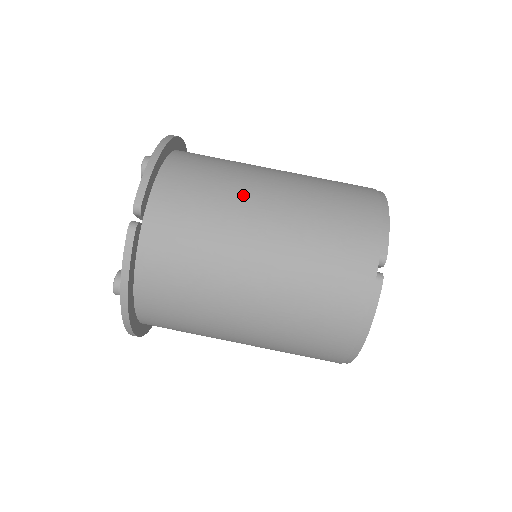
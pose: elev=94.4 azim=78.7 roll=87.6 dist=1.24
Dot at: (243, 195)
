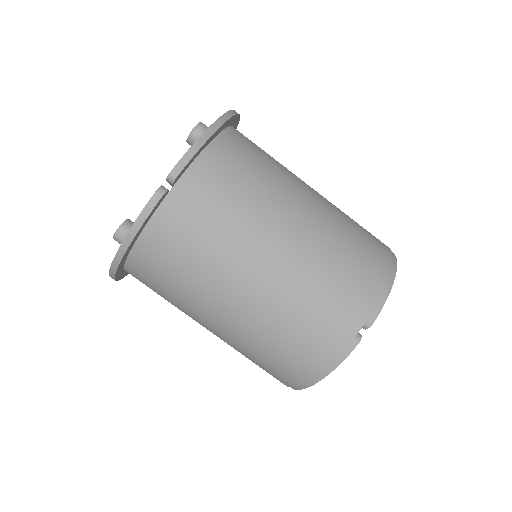
Dot at: (274, 207)
